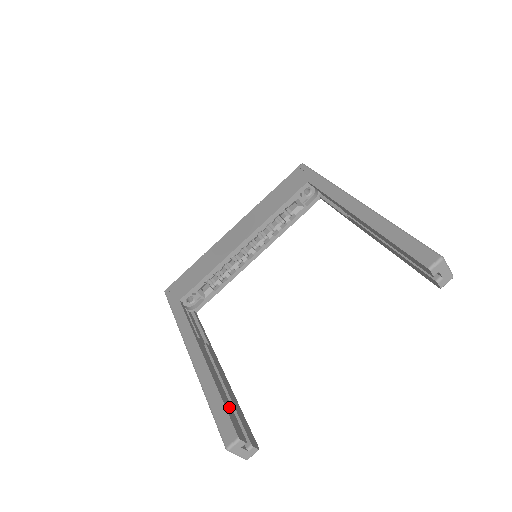
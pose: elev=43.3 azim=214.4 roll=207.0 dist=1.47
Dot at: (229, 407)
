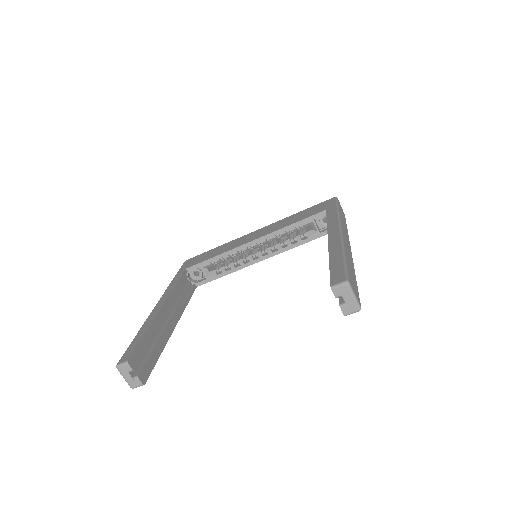
Dot at: (145, 344)
